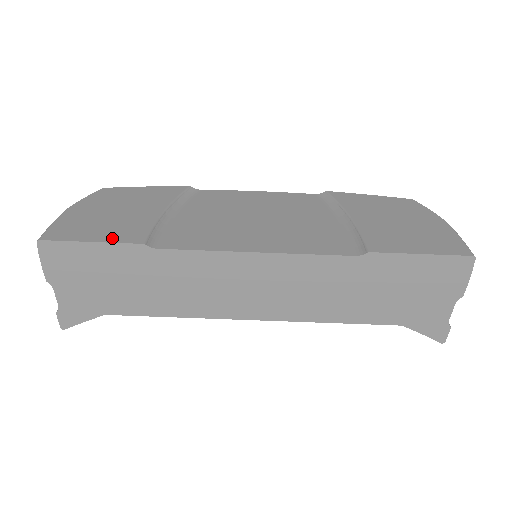
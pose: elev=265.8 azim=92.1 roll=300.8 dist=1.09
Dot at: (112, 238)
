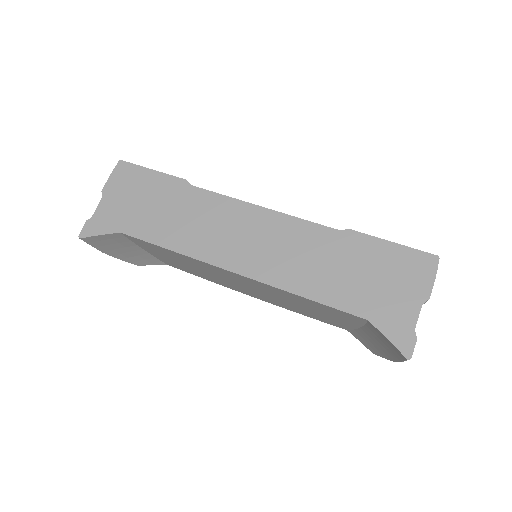
Dot at: occluded
